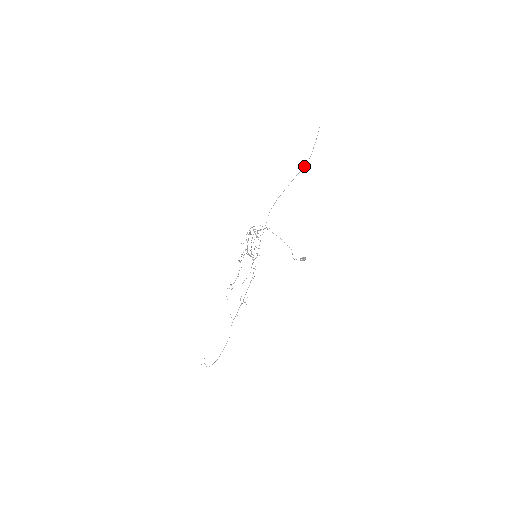
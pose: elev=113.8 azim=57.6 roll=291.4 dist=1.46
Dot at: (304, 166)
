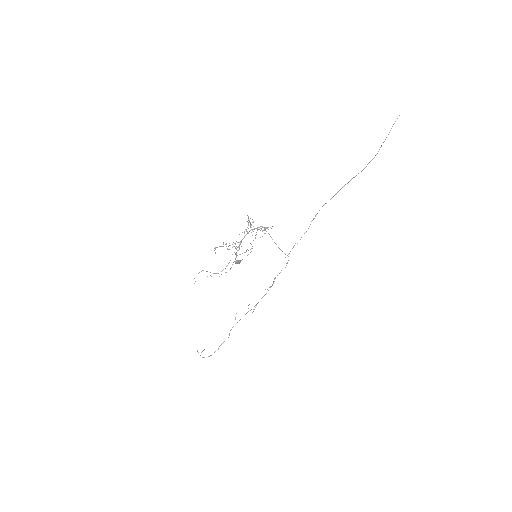
Dot at: (363, 169)
